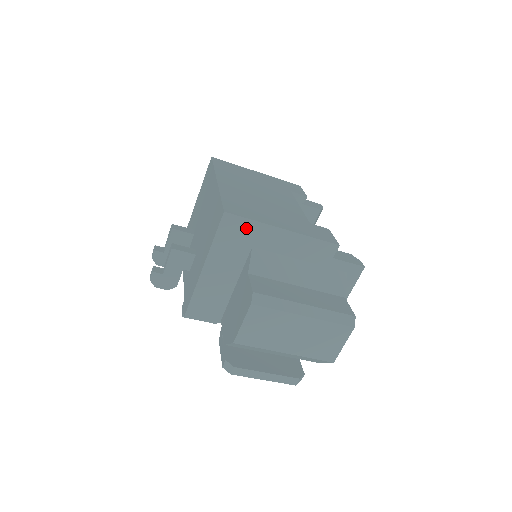
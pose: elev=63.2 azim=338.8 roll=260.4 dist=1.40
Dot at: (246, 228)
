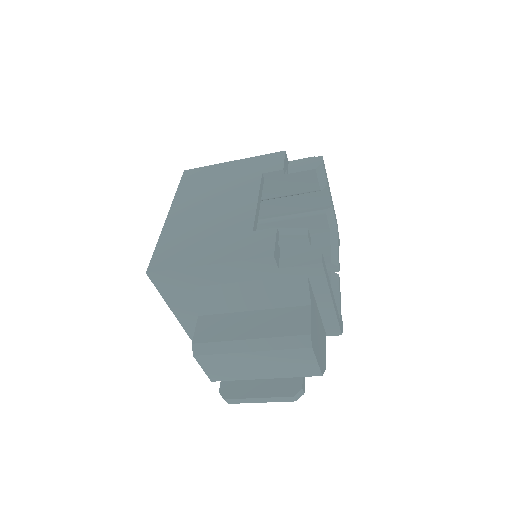
Dot at: (175, 277)
